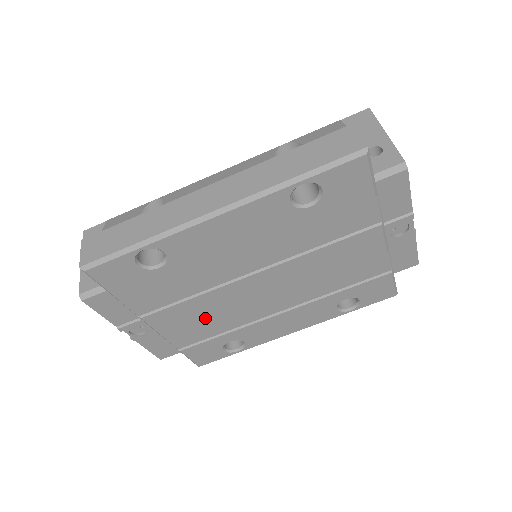
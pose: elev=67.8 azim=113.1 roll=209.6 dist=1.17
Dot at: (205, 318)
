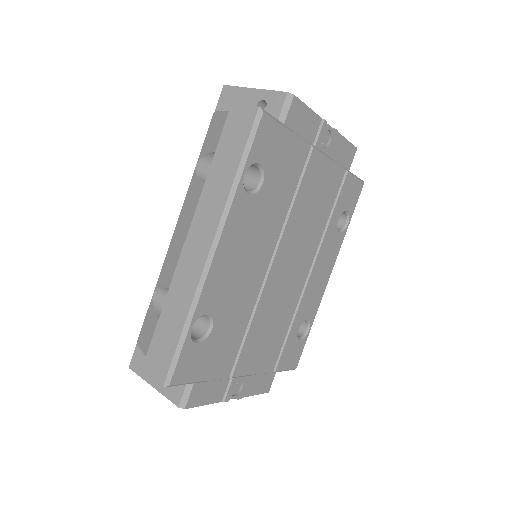
Dot at: (269, 331)
